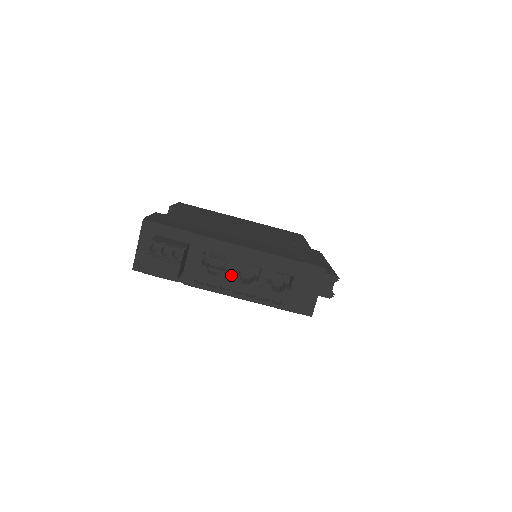
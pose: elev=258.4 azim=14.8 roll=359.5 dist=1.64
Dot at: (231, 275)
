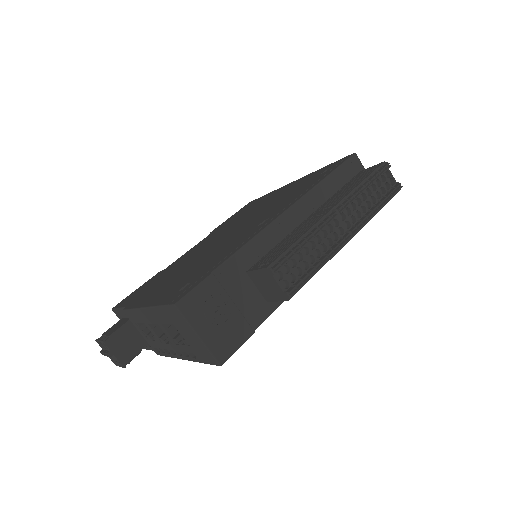
Dot at: (158, 338)
